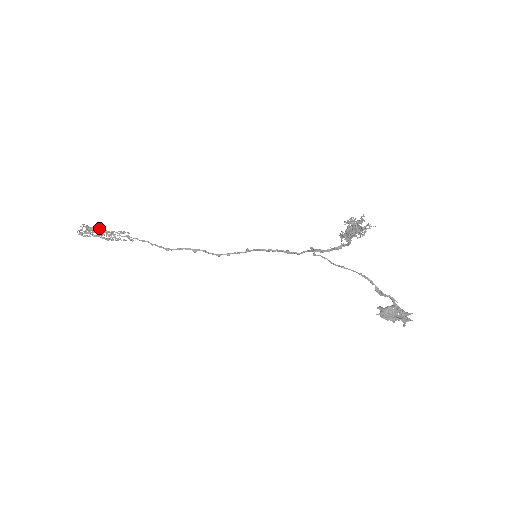
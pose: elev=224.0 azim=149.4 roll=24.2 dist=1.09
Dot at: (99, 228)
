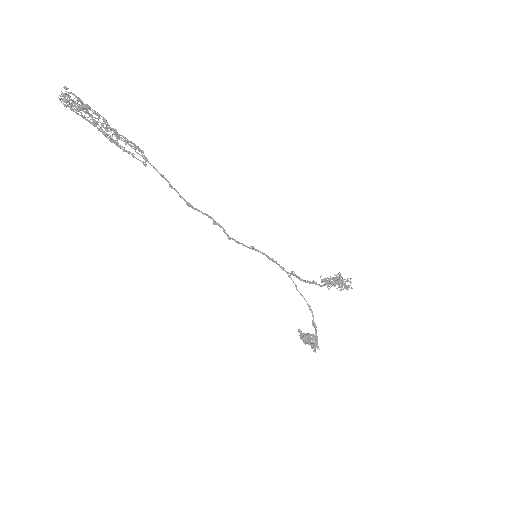
Dot at: (102, 117)
